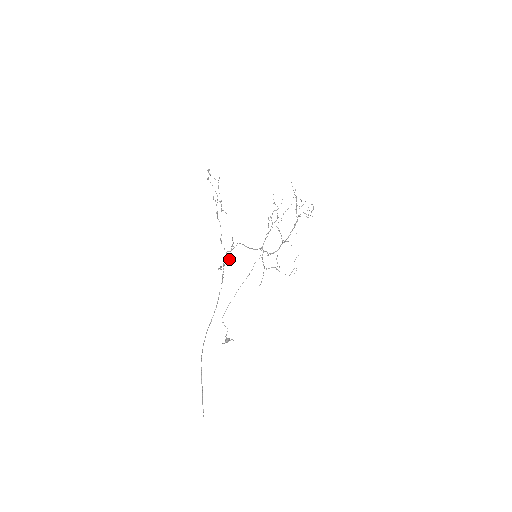
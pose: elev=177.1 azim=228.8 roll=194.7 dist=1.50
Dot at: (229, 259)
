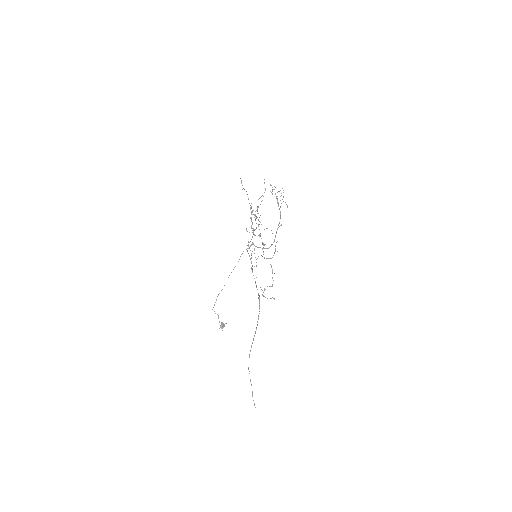
Dot at: occluded
